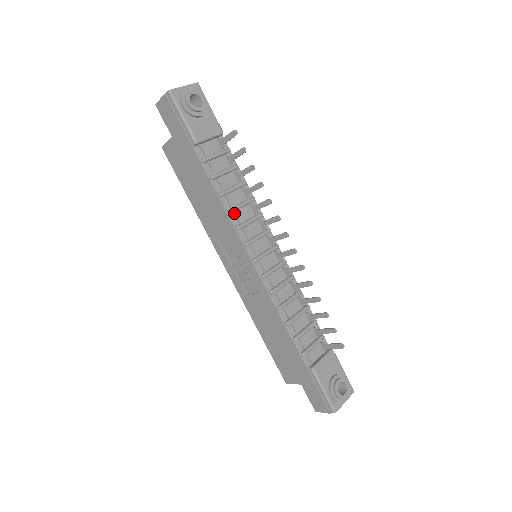
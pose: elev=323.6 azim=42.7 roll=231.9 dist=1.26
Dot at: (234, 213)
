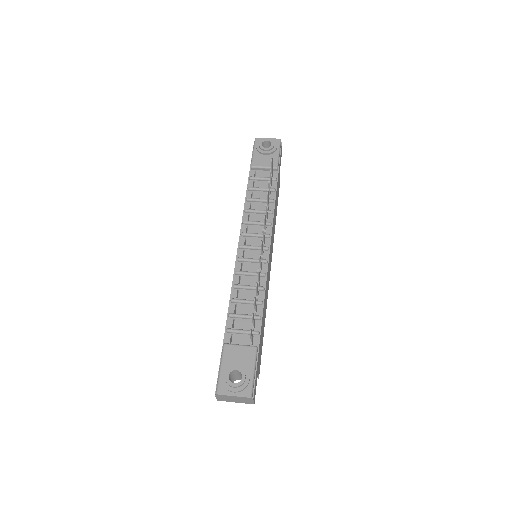
Dot at: (250, 215)
